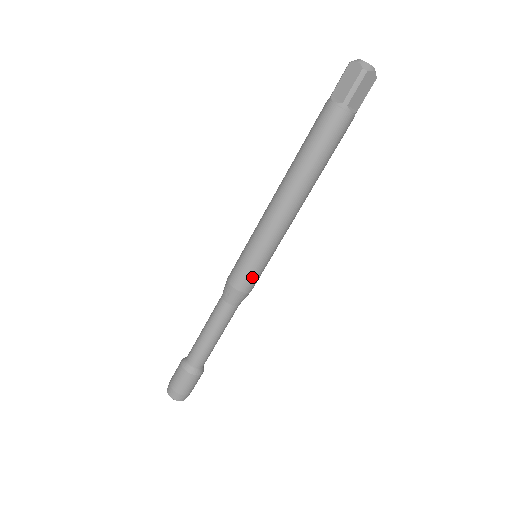
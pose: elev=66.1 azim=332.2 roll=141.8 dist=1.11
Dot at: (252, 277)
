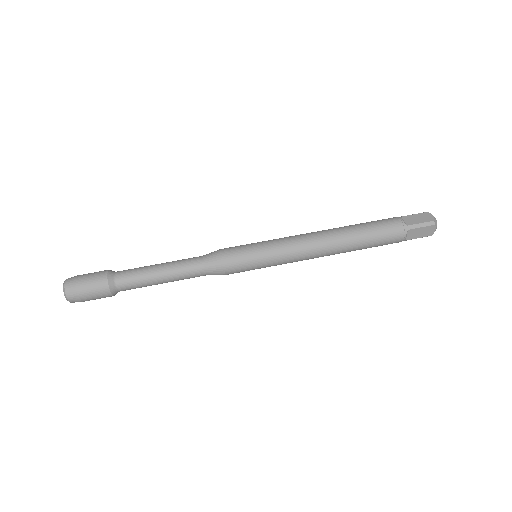
Dot at: (238, 247)
